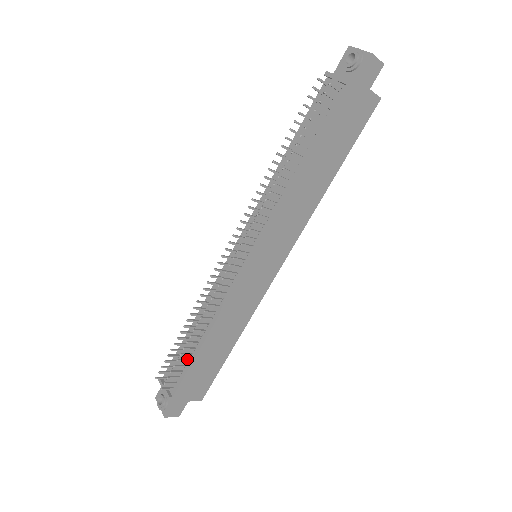
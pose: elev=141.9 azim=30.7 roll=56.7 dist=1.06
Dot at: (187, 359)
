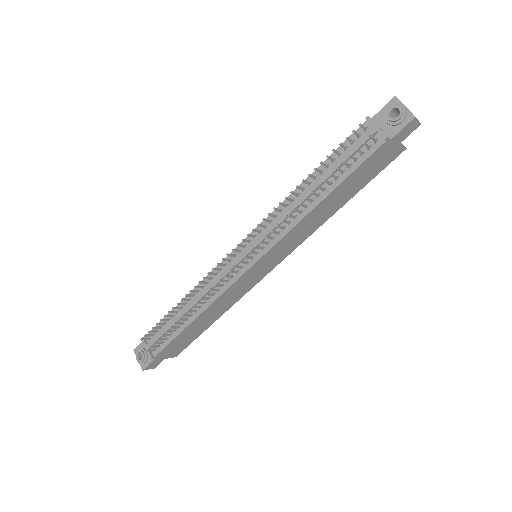
Dot at: (174, 330)
